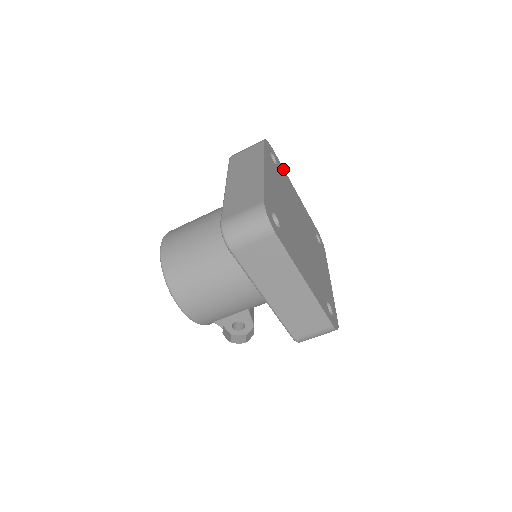
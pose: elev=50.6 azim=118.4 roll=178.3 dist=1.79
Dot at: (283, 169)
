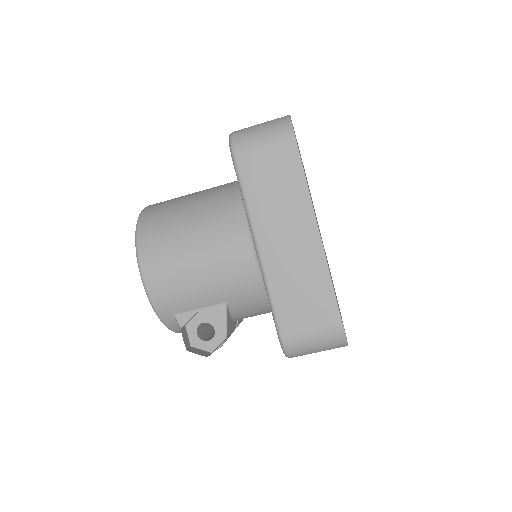
Dot at: occluded
